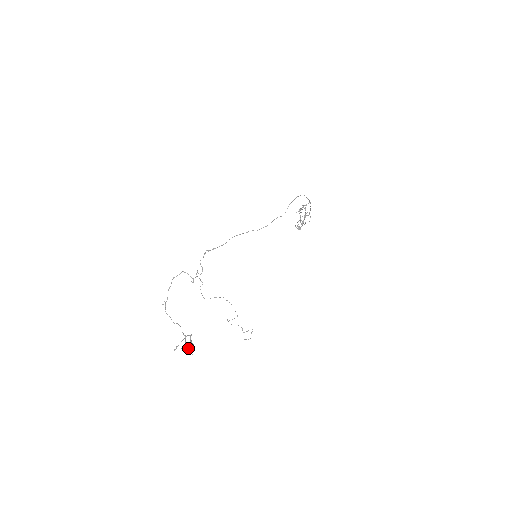
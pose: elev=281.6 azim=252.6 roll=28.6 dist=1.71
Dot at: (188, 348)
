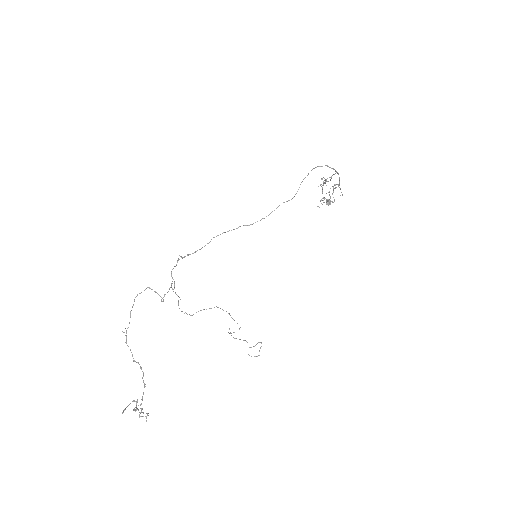
Dot at: occluded
